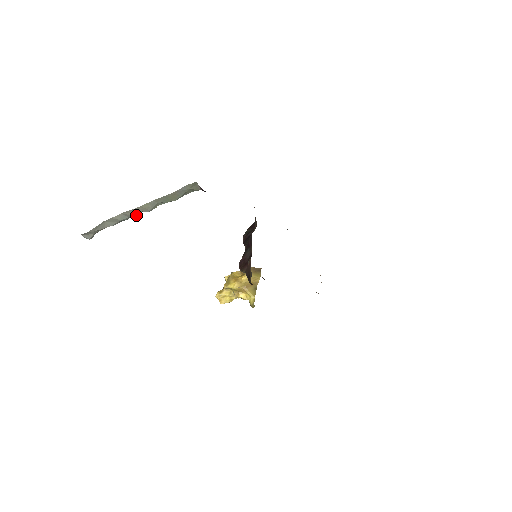
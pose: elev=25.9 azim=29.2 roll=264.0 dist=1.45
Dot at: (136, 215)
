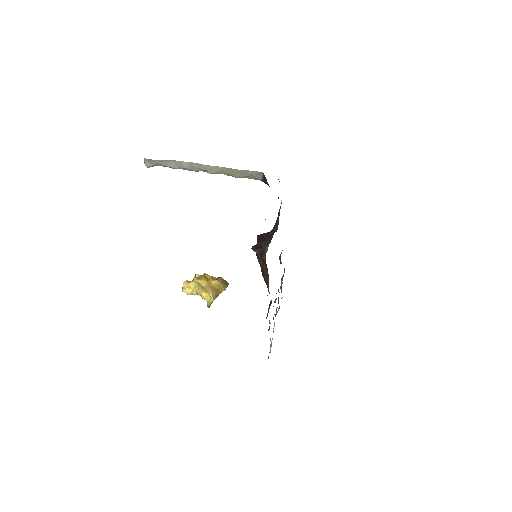
Dot at: (197, 171)
